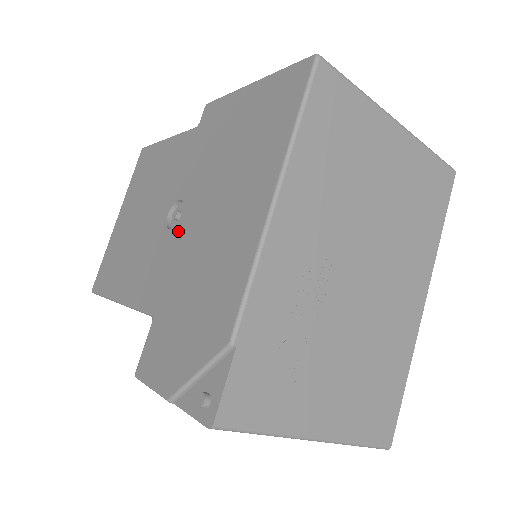
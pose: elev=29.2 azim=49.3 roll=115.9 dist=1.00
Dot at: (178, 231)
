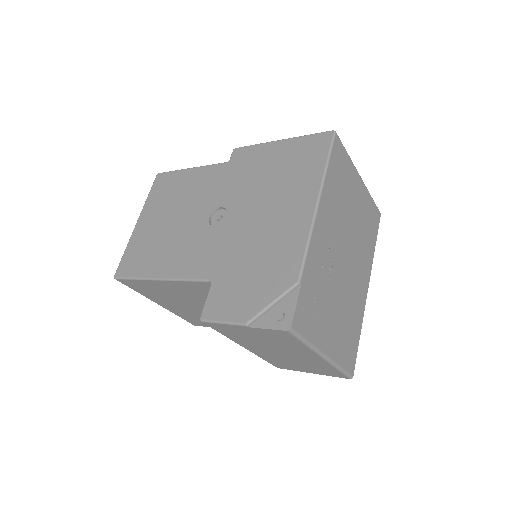
Dot at: (226, 226)
